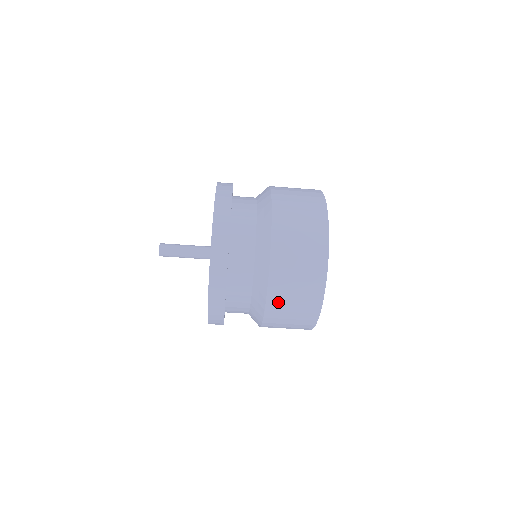
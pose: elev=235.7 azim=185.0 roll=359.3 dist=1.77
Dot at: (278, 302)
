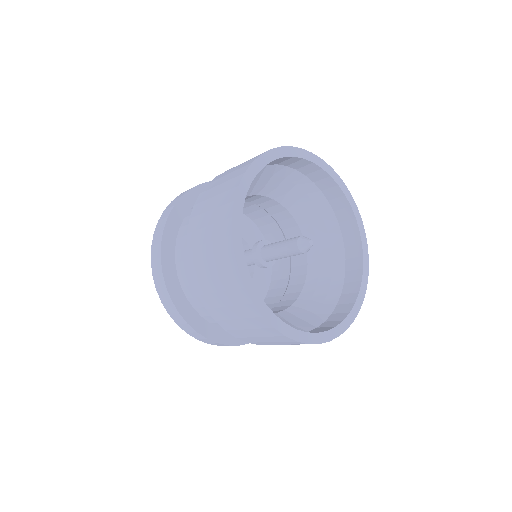
Dot at: (201, 278)
